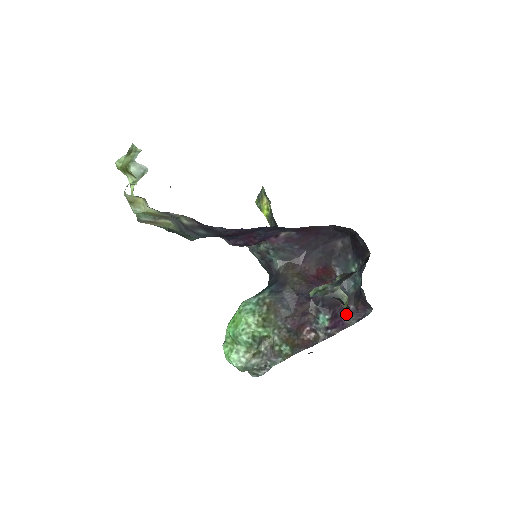
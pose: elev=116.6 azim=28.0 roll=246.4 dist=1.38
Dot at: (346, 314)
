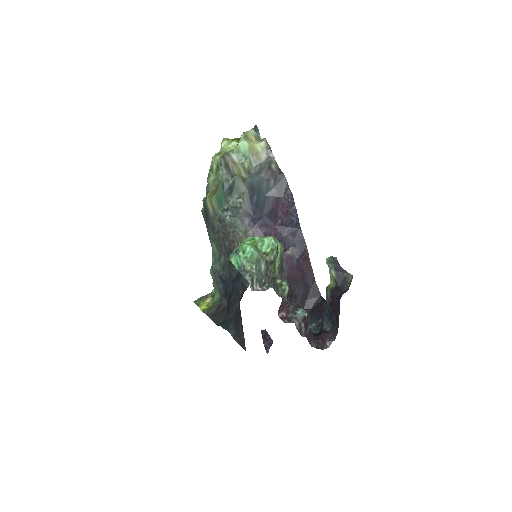
Dot at: (309, 335)
